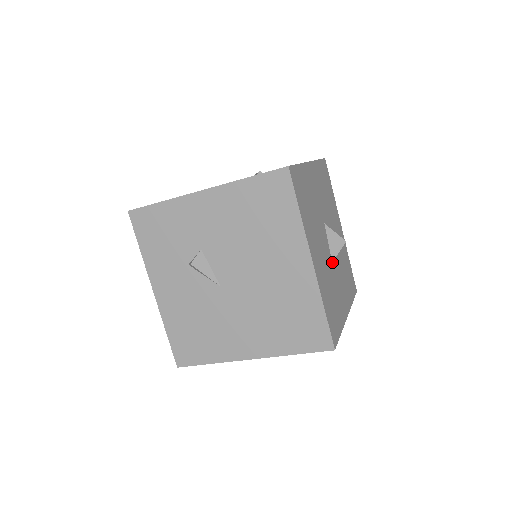
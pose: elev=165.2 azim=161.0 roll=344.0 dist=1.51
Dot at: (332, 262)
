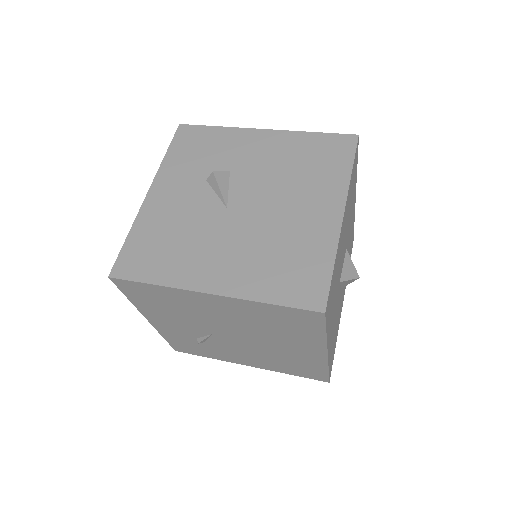
Dot at: (339, 282)
